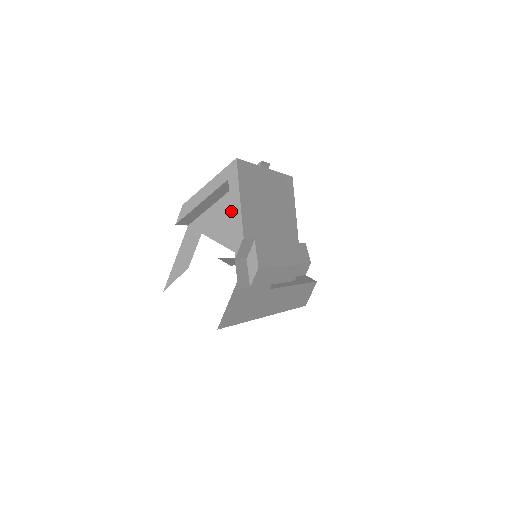
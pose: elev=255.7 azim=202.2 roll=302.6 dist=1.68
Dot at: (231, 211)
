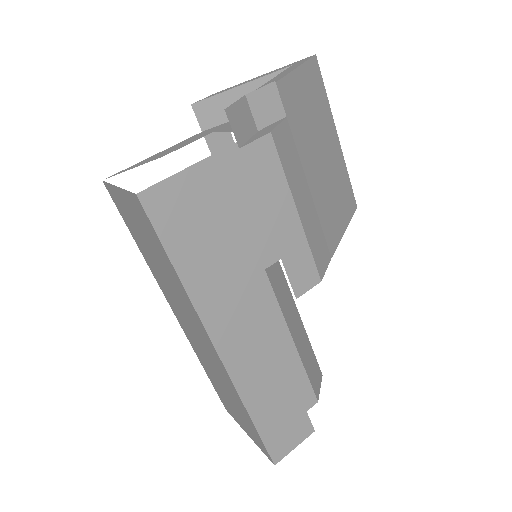
Dot at: (277, 76)
